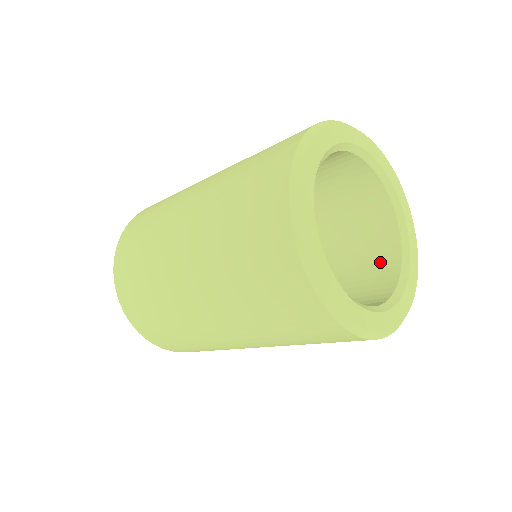
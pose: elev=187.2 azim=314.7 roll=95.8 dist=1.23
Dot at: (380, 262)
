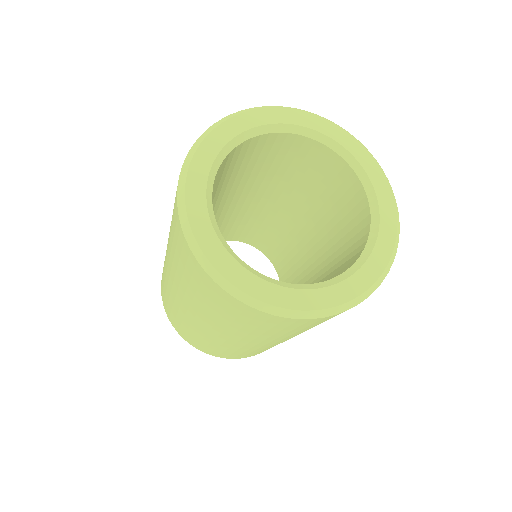
Dot at: (351, 257)
